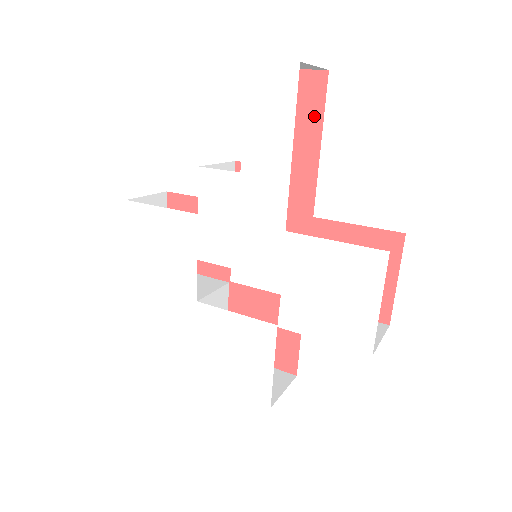
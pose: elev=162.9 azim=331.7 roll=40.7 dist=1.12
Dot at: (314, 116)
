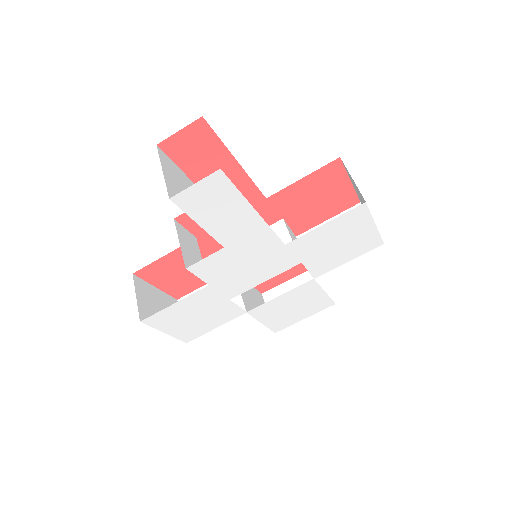
Dot at: (216, 150)
